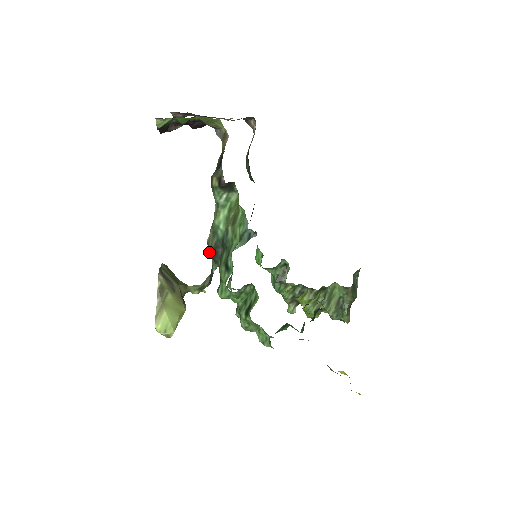
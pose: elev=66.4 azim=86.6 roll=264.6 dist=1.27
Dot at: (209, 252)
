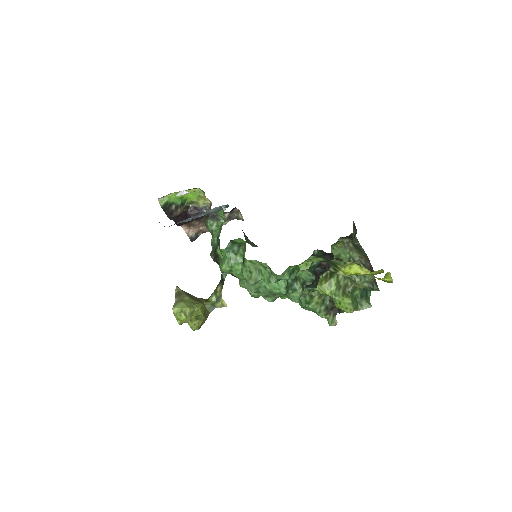
Dot at: (212, 258)
